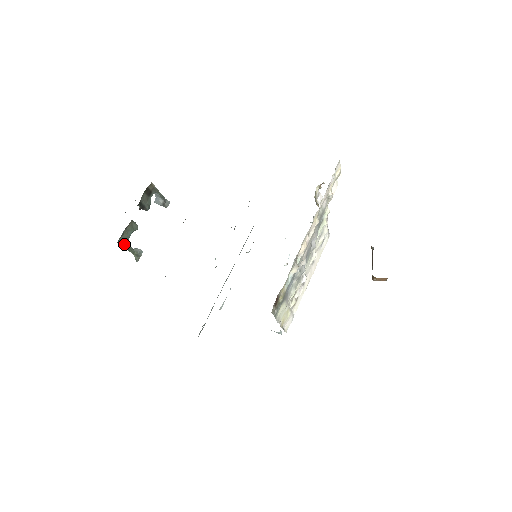
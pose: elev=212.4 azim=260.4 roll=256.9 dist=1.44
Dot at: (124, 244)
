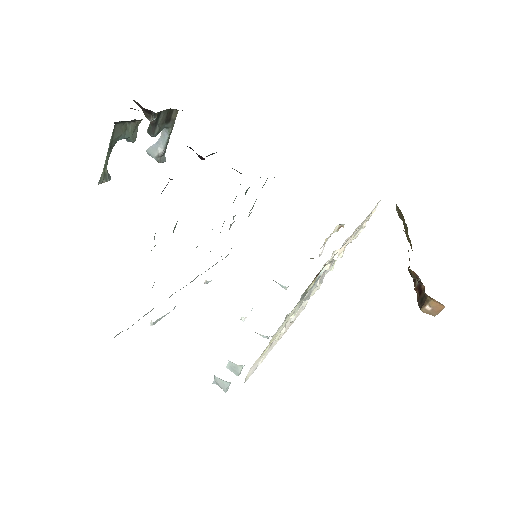
Dot at: (113, 138)
